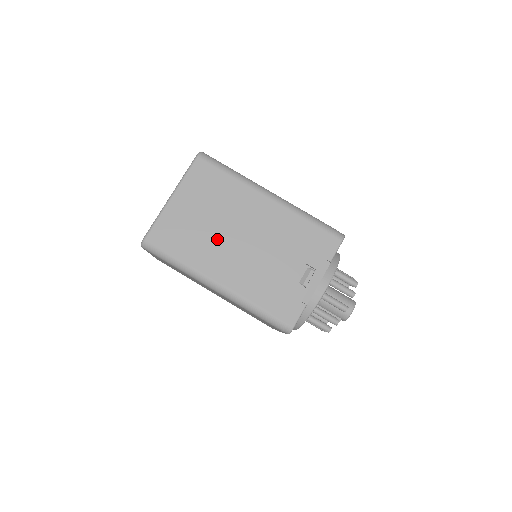
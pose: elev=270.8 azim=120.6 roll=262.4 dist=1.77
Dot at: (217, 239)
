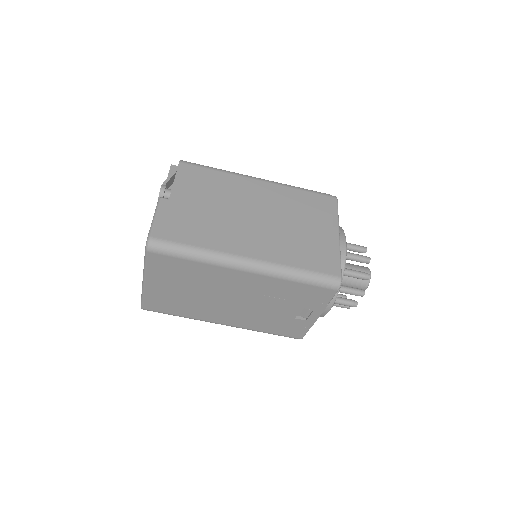
Dot at: (207, 303)
